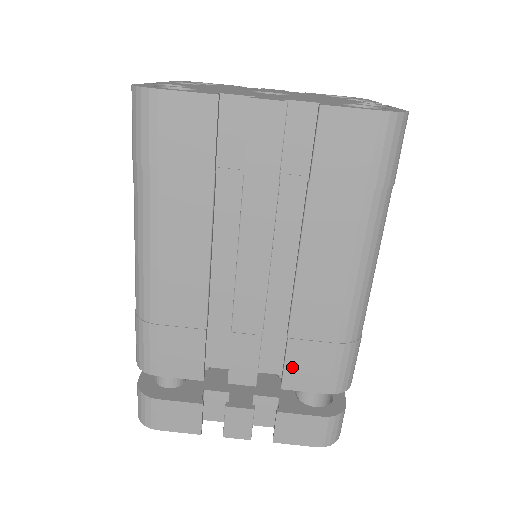
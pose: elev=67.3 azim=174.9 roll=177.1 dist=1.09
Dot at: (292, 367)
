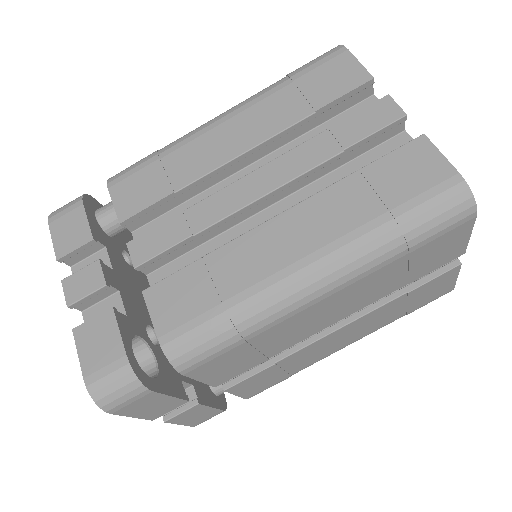
Dot at: (172, 283)
